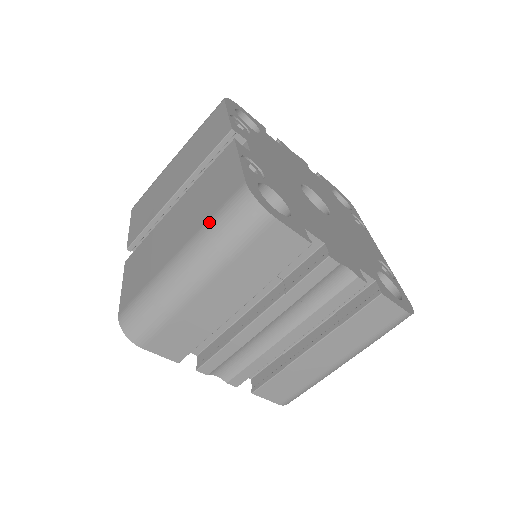
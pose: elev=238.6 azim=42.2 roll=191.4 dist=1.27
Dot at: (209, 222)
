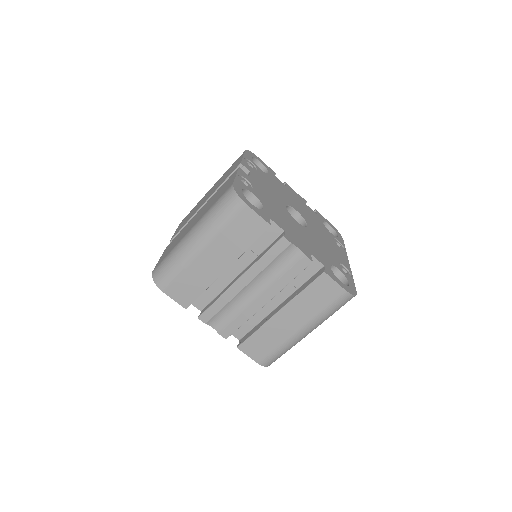
Dot at: (210, 208)
